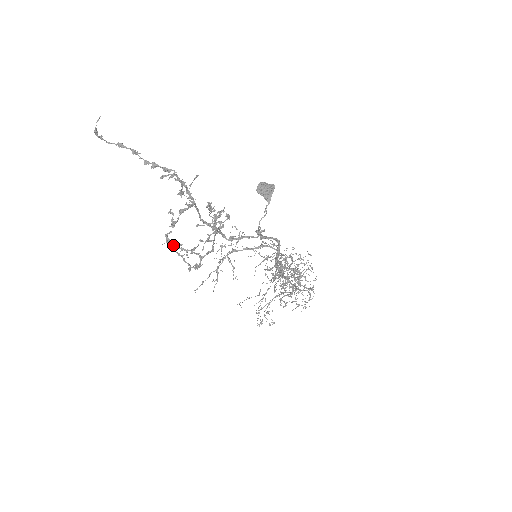
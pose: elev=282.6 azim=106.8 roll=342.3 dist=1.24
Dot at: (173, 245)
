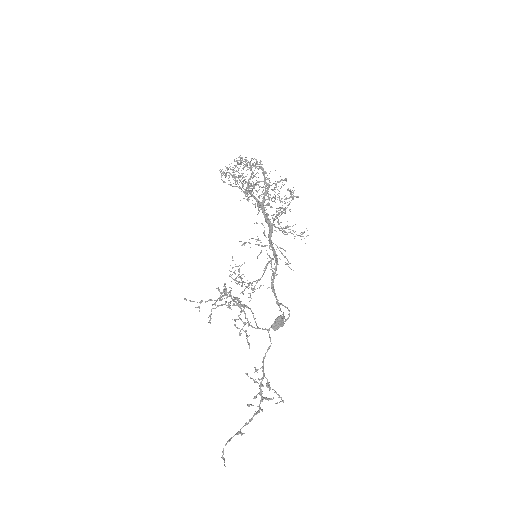
Dot at: occluded
